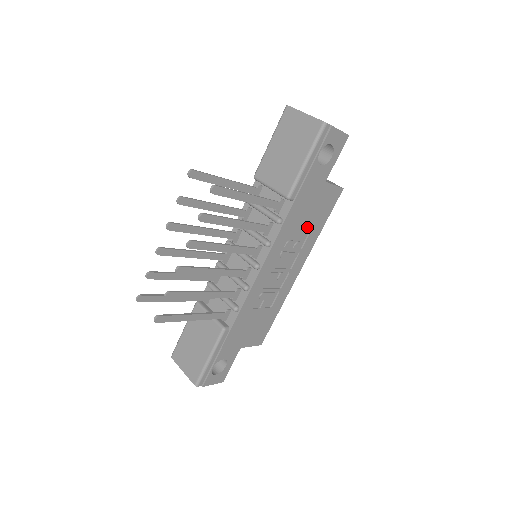
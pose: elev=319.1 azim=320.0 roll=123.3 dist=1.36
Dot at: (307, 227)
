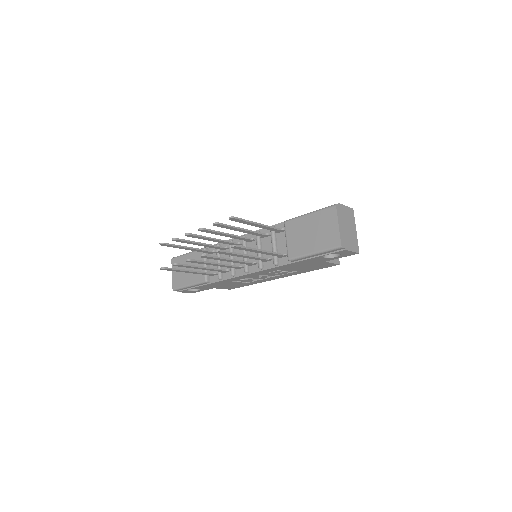
Dot at: (297, 269)
